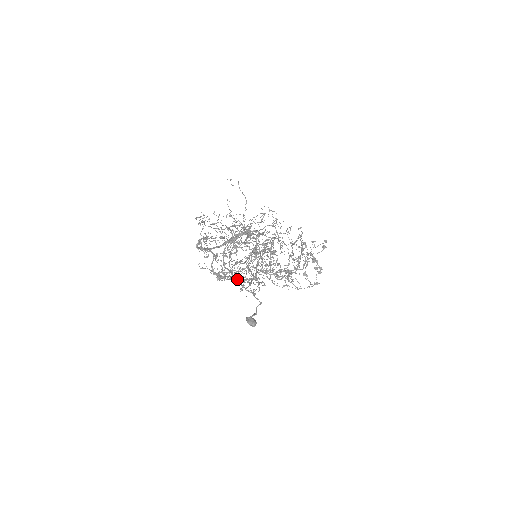
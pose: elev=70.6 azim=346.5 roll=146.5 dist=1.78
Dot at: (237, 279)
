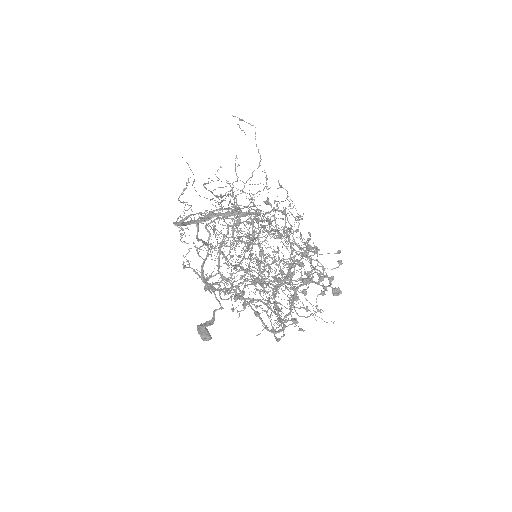
Dot at: occluded
